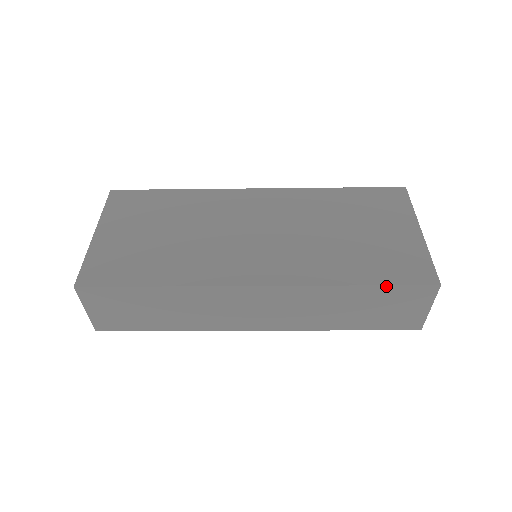
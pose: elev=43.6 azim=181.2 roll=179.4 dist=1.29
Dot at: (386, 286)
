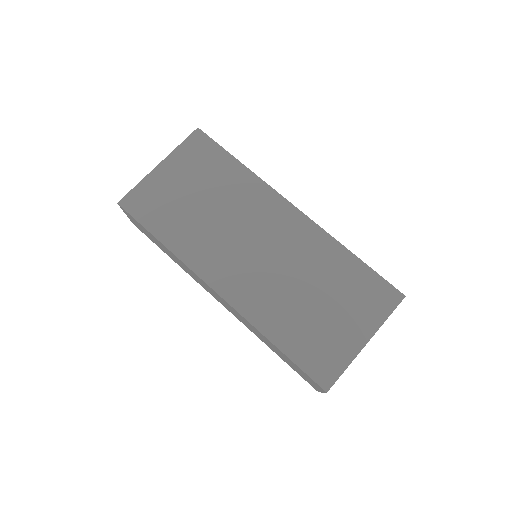
Dot at: (293, 362)
